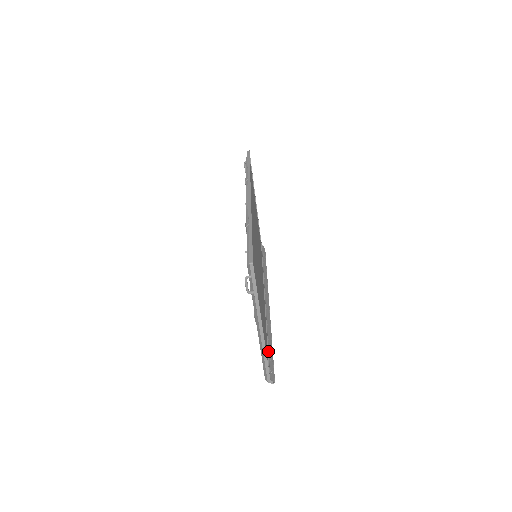
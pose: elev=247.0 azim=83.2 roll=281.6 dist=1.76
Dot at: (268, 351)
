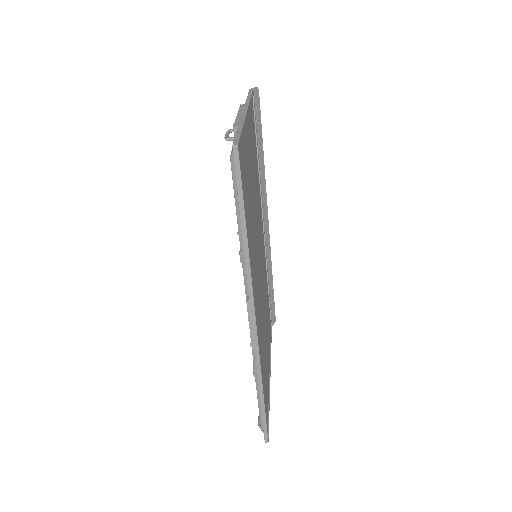
Dot at: (269, 301)
